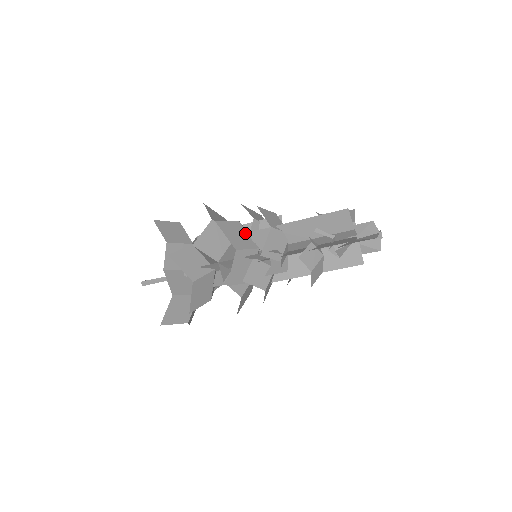
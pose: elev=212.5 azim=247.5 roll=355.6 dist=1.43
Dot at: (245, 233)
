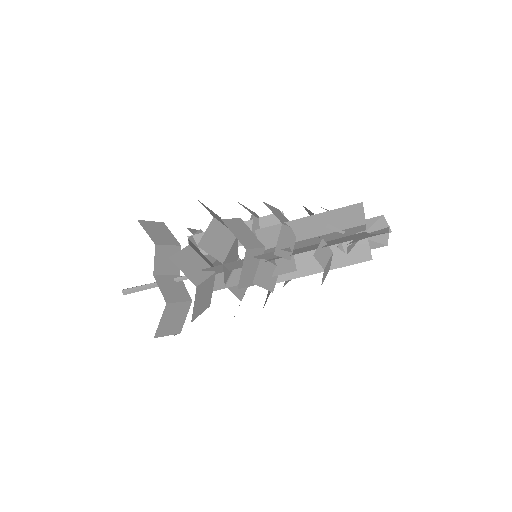
Dot at: (249, 231)
